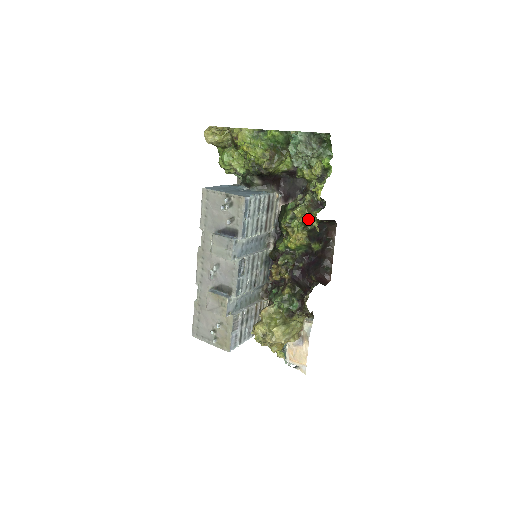
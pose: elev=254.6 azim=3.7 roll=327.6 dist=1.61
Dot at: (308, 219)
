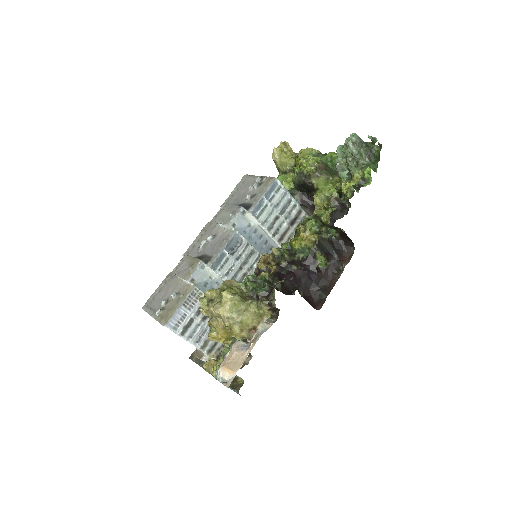
Dot at: (325, 217)
